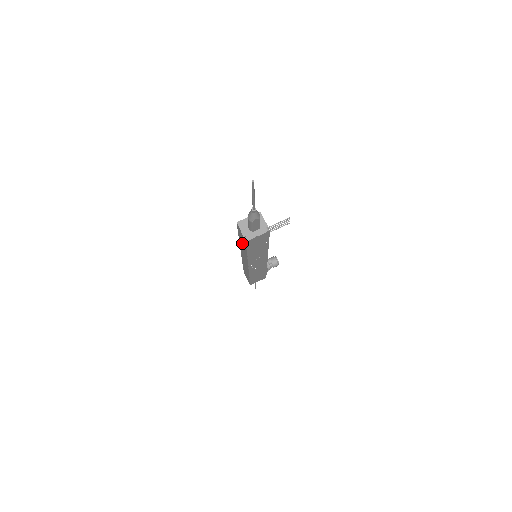
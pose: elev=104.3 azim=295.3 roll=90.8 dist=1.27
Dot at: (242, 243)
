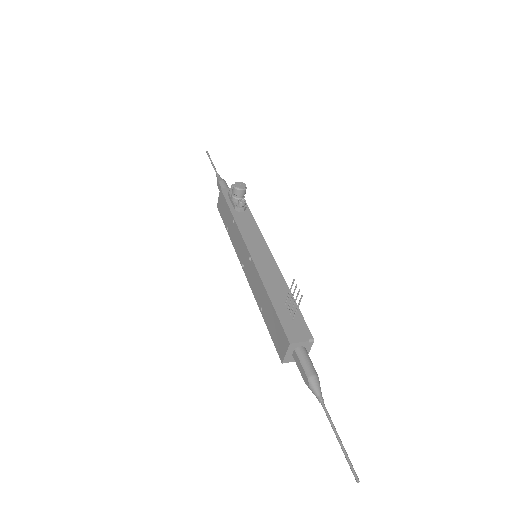
Dot at: occluded
